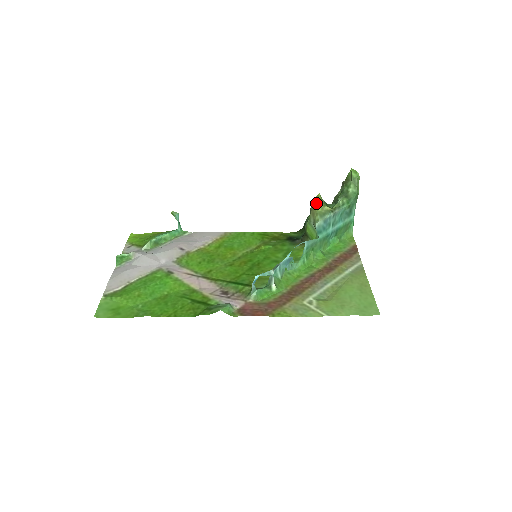
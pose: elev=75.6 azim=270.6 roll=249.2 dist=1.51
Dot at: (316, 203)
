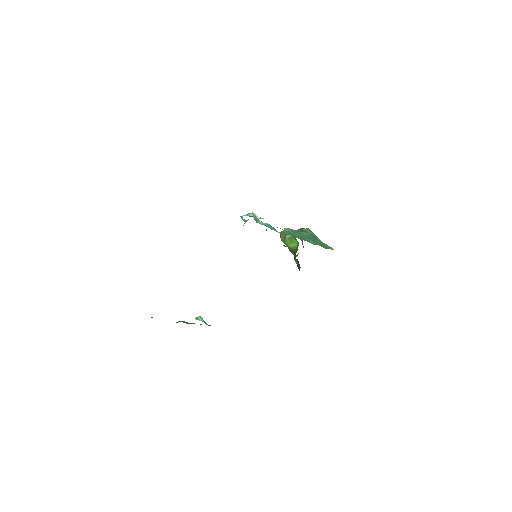
Dot at: (281, 234)
